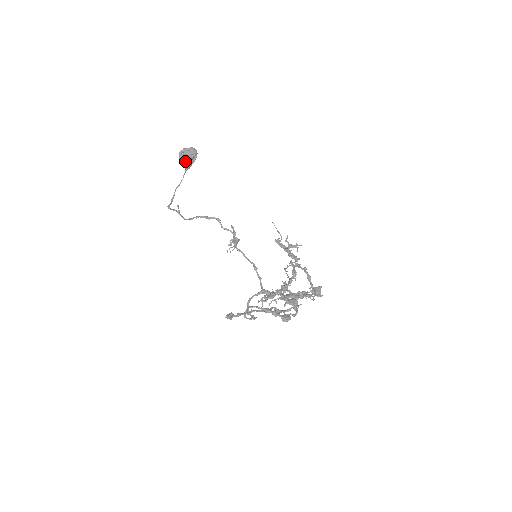
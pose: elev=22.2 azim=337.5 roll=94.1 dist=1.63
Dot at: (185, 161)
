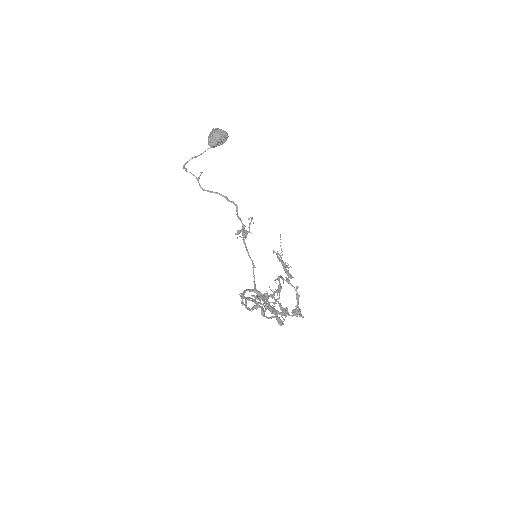
Dot at: (217, 139)
